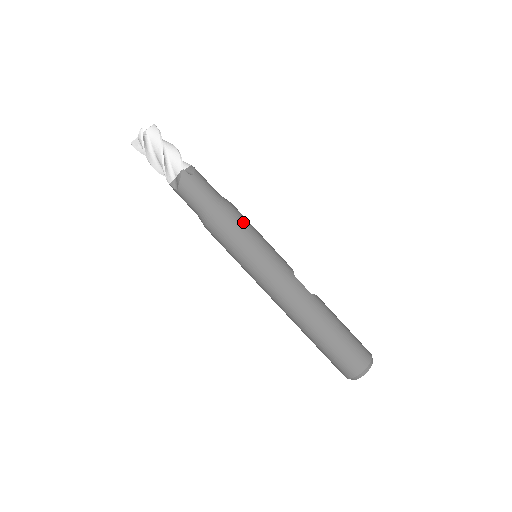
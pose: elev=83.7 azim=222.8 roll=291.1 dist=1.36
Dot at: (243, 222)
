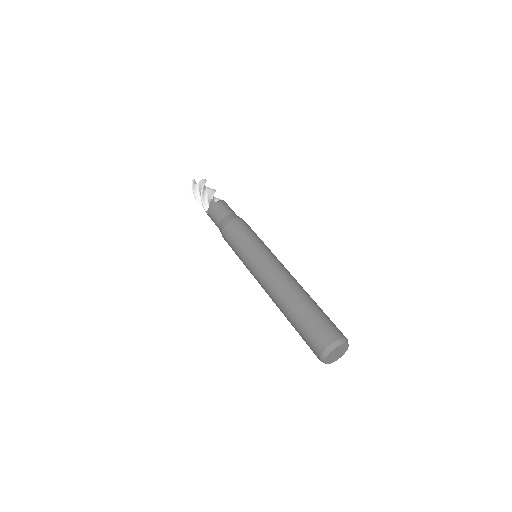
Dot at: occluded
